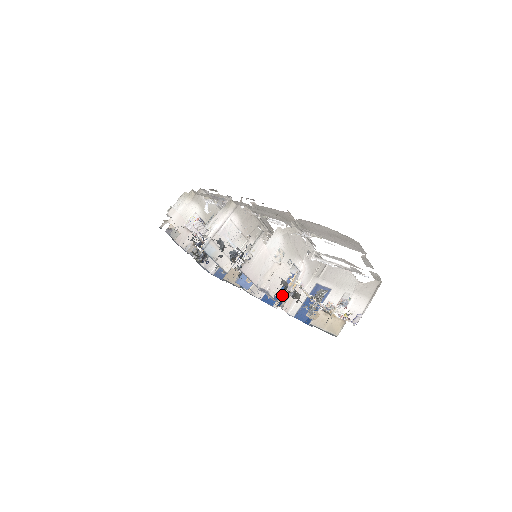
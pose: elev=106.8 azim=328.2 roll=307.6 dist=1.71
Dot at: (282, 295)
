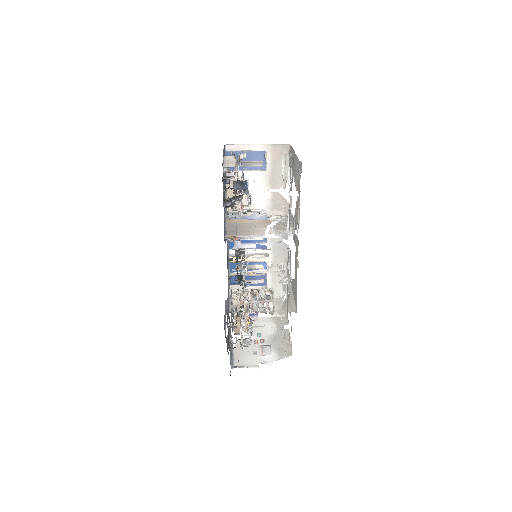
Dot at: (239, 274)
